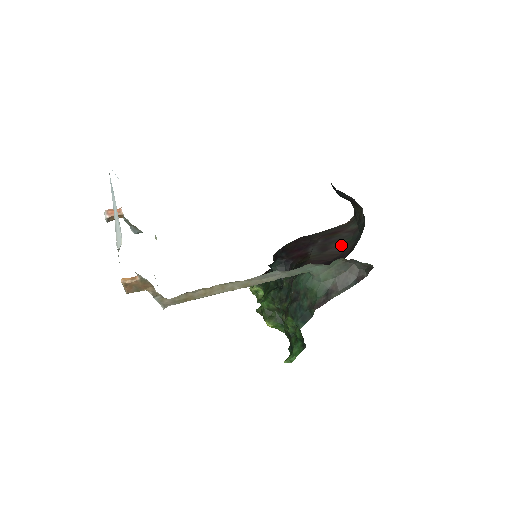
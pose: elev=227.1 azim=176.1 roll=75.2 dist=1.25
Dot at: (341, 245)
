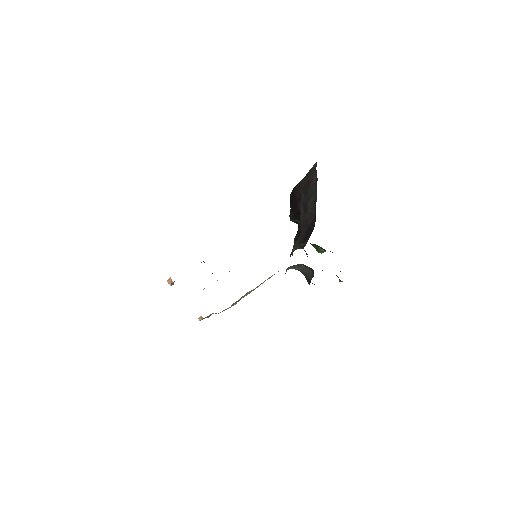
Dot at: (312, 205)
